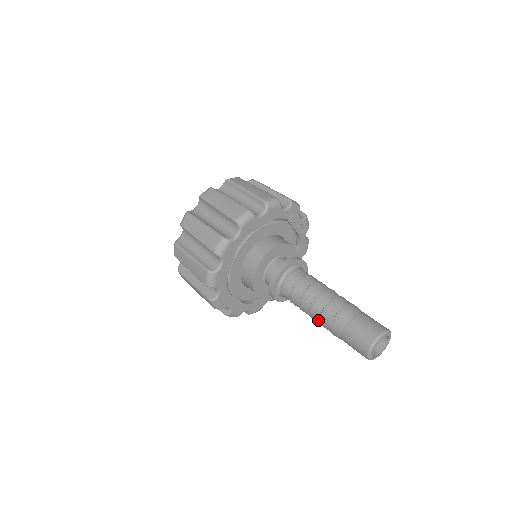
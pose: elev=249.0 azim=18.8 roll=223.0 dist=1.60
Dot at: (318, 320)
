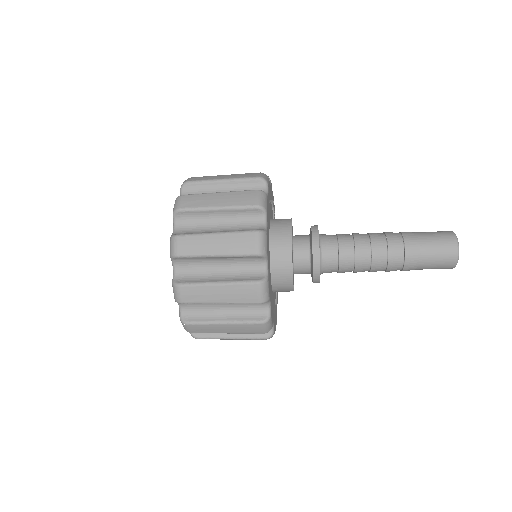
Dot at: (385, 257)
